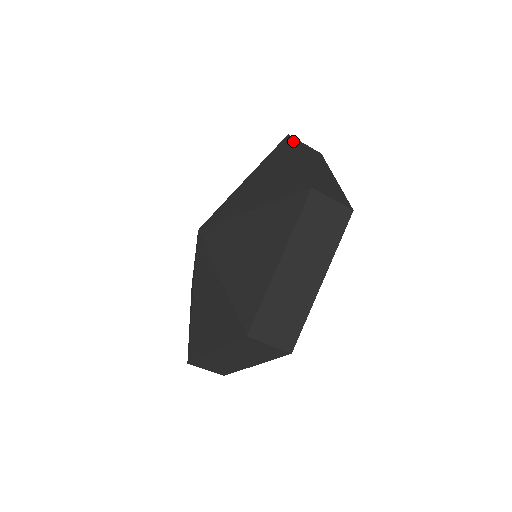
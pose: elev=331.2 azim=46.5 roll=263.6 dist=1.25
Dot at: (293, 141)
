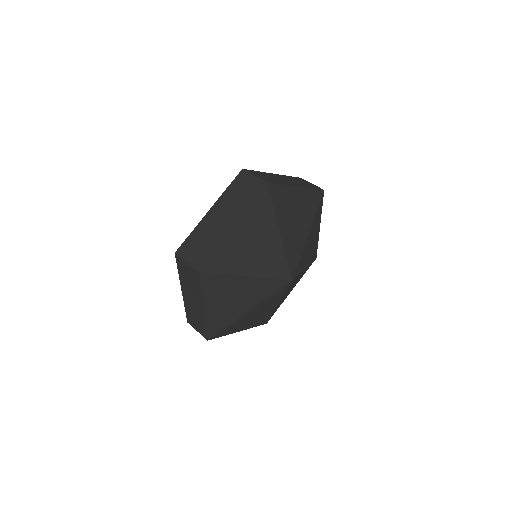
Dot at: (296, 178)
